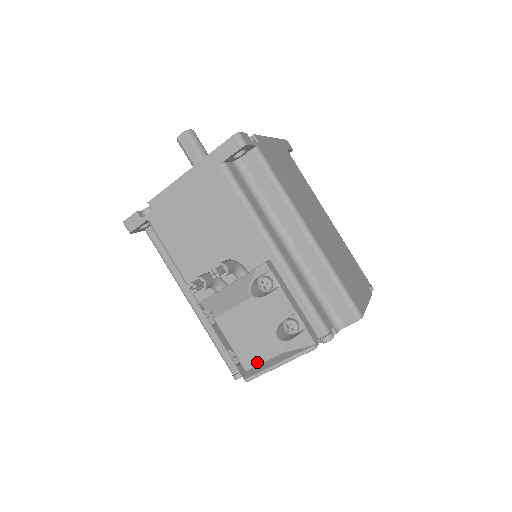
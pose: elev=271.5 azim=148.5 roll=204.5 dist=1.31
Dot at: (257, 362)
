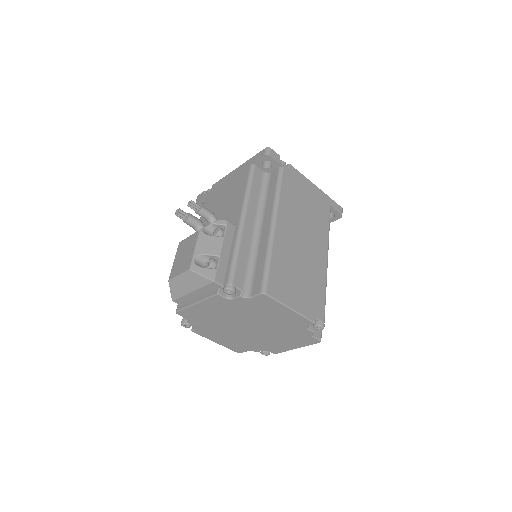
Dot at: (176, 275)
